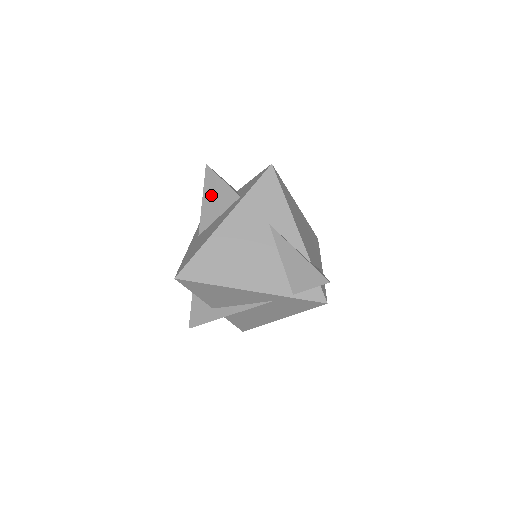
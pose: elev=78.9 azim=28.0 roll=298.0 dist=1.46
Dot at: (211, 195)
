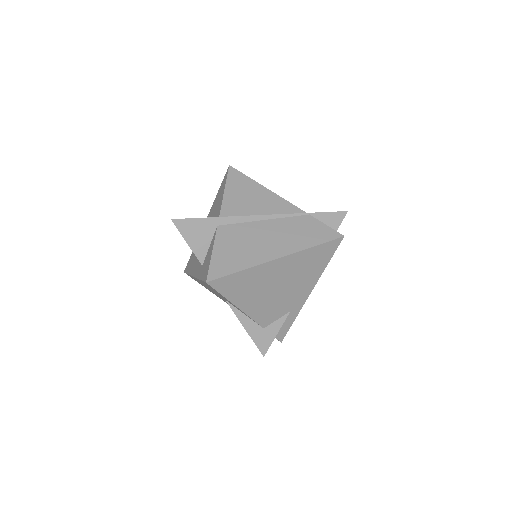
Dot at: occluded
